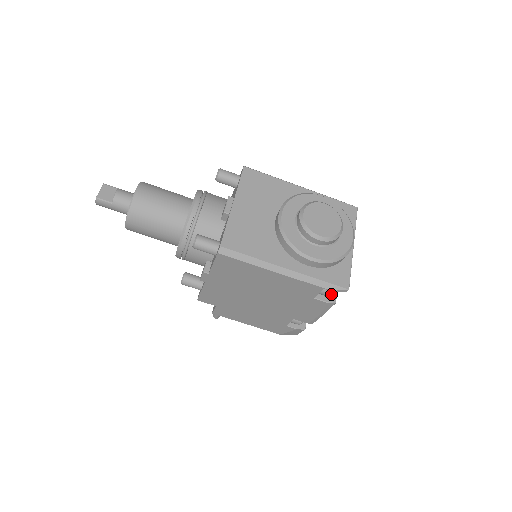
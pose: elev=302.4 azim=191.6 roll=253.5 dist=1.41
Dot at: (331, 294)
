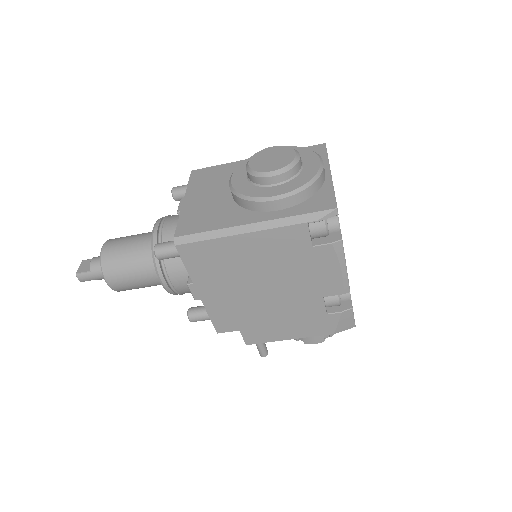
Dot at: (324, 228)
